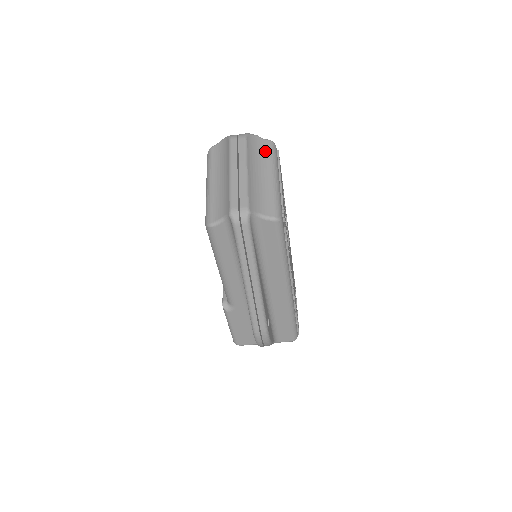
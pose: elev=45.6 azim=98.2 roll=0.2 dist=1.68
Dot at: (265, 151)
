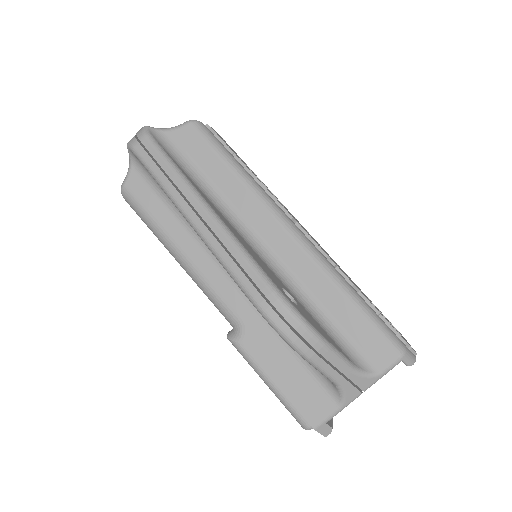
Dot at: occluded
